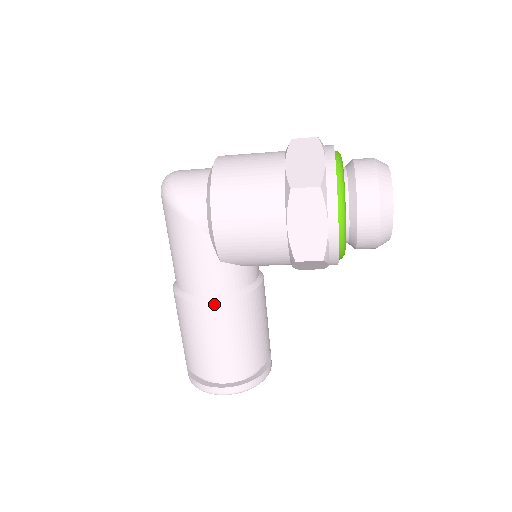
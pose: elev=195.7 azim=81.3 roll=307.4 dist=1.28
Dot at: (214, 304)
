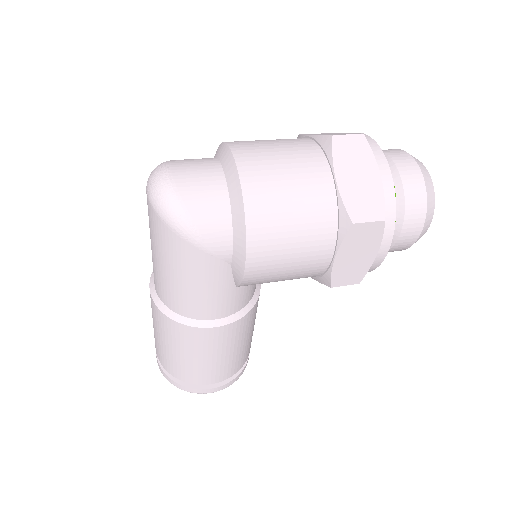
Dot at: (222, 328)
